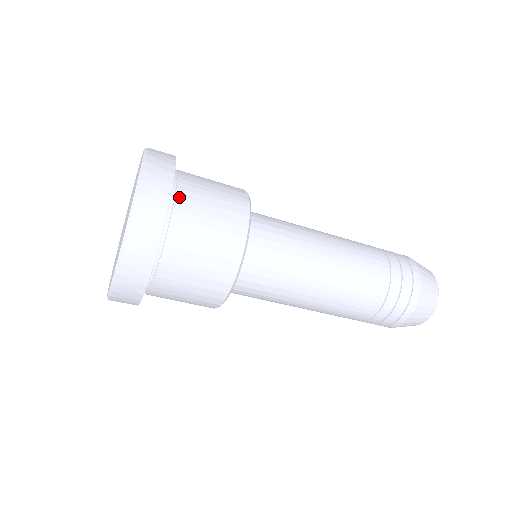
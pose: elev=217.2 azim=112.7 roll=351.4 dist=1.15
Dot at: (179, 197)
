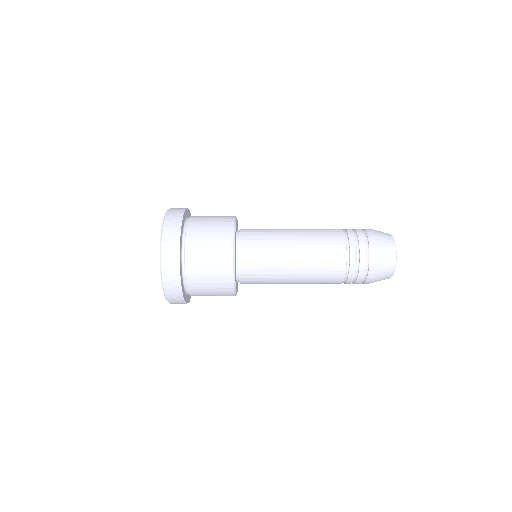
Dot at: (187, 270)
